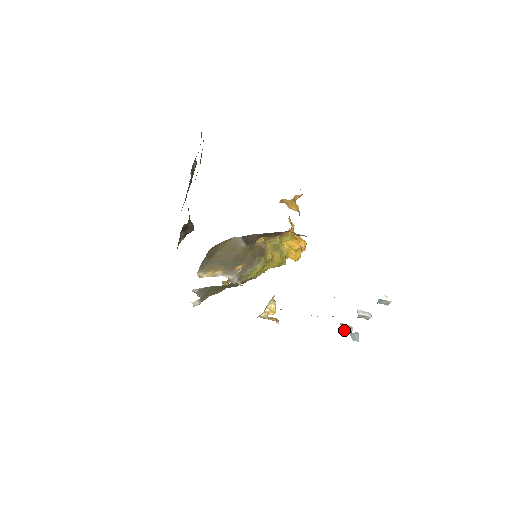
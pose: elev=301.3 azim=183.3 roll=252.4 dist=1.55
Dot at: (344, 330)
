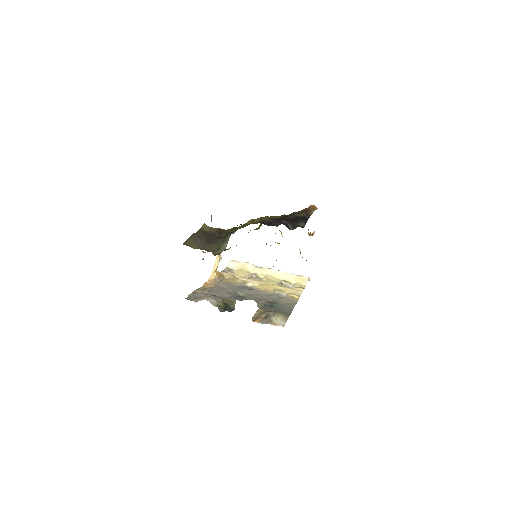
Dot at: occluded
